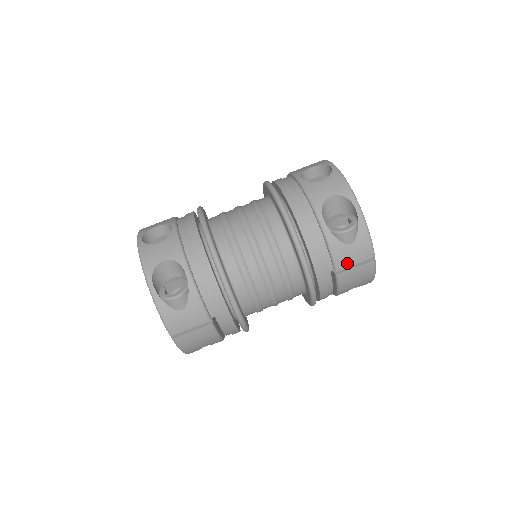
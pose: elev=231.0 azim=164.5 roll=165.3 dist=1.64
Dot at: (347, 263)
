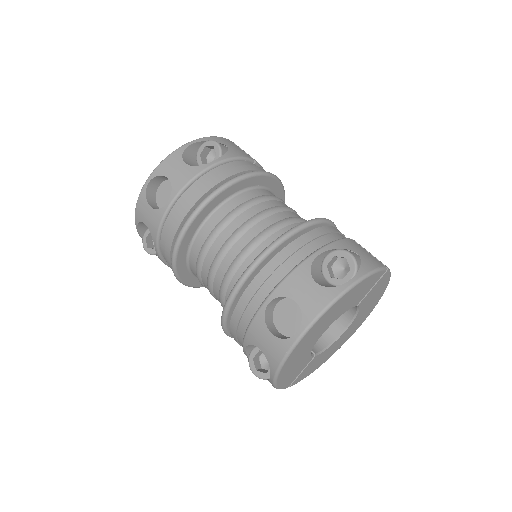
Dot at: occluded
